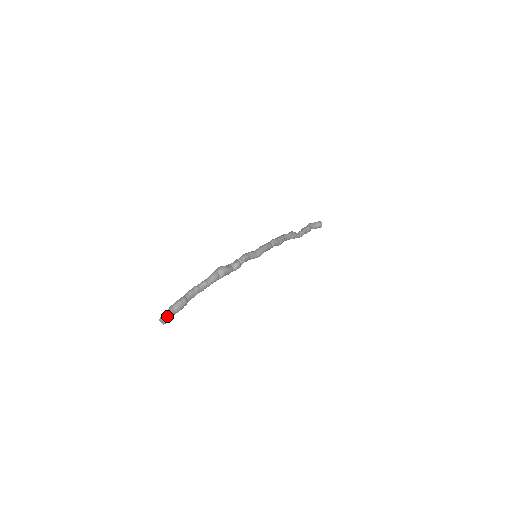
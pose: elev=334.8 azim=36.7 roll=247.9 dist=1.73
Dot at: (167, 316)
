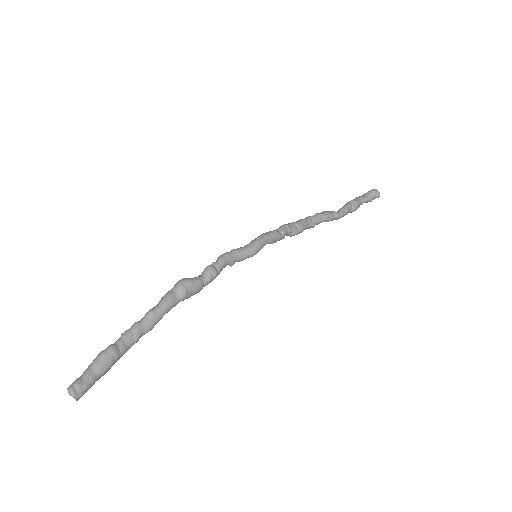
Dot at: (75, 383)
